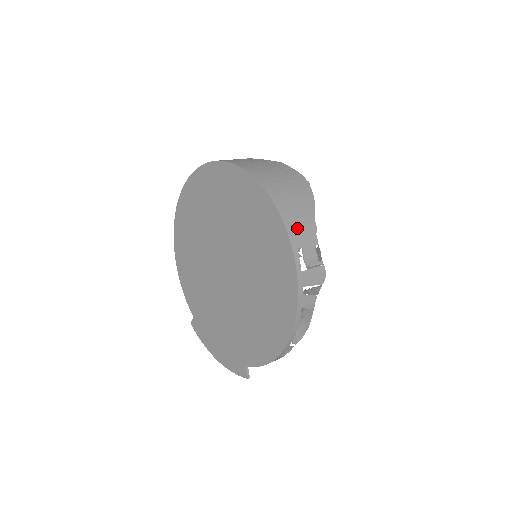
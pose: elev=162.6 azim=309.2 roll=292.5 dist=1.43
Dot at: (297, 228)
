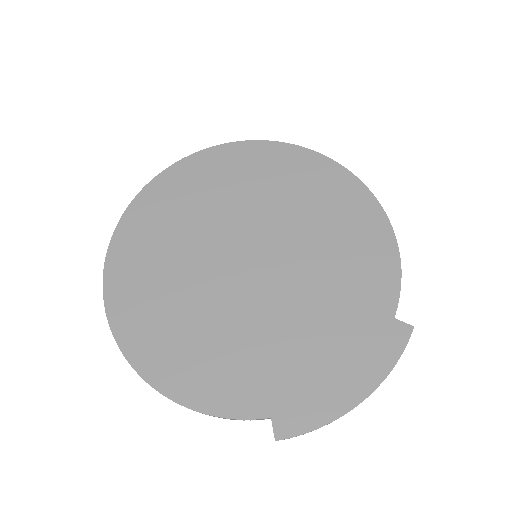
Dot at: occluded
